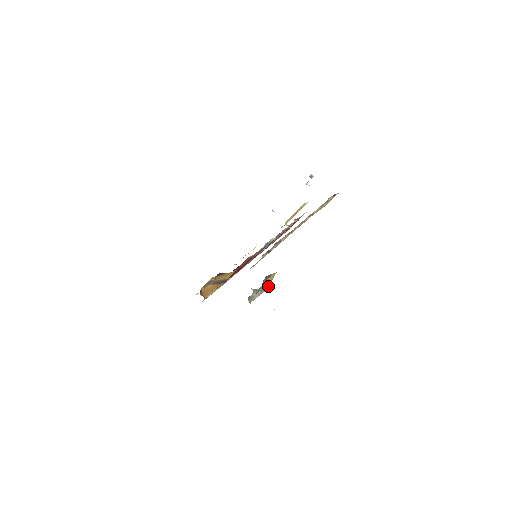
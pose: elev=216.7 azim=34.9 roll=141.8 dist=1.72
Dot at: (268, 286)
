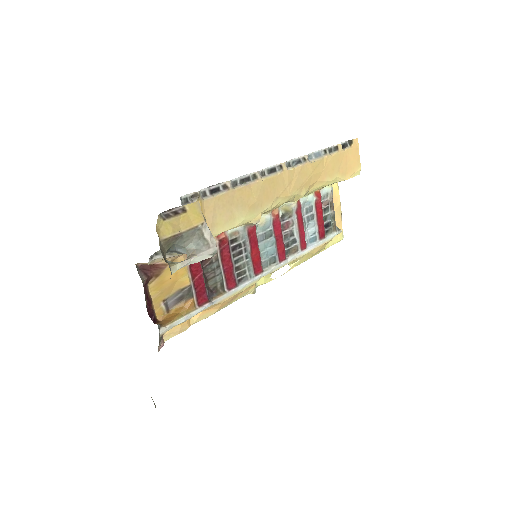
Dot at: (212, 239)
